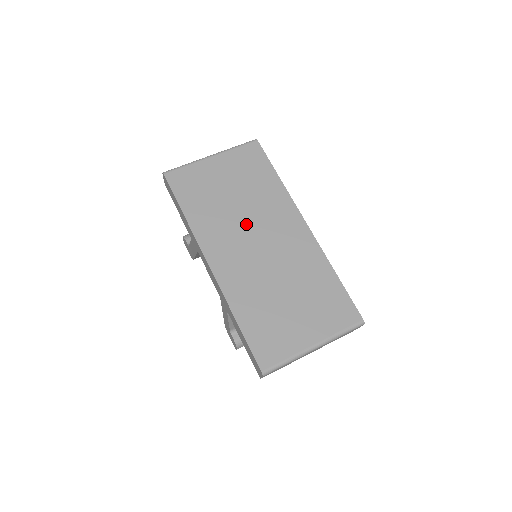
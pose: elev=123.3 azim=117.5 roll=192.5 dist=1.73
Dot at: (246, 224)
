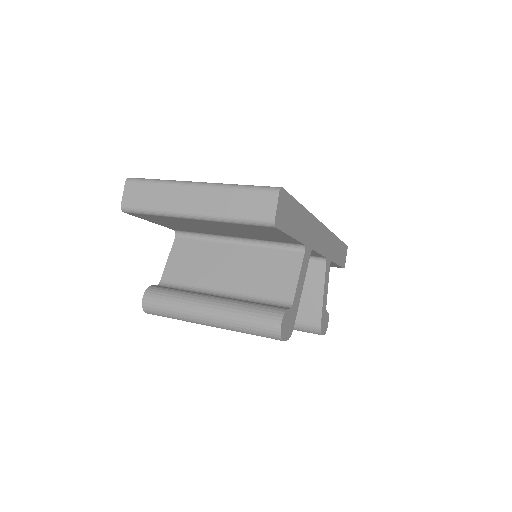
Dot at: occluded
